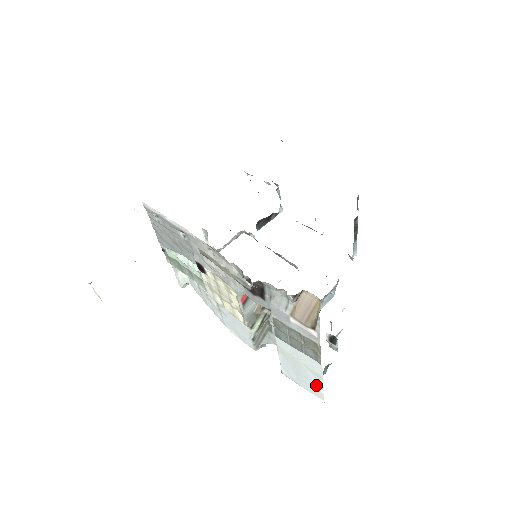
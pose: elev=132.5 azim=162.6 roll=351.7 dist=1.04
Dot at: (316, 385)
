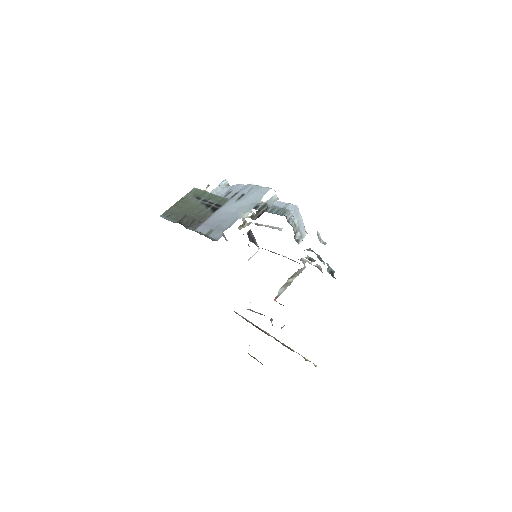
Dot at: occluded
